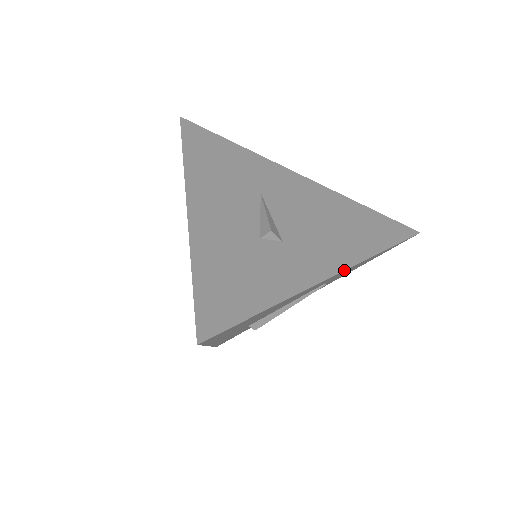
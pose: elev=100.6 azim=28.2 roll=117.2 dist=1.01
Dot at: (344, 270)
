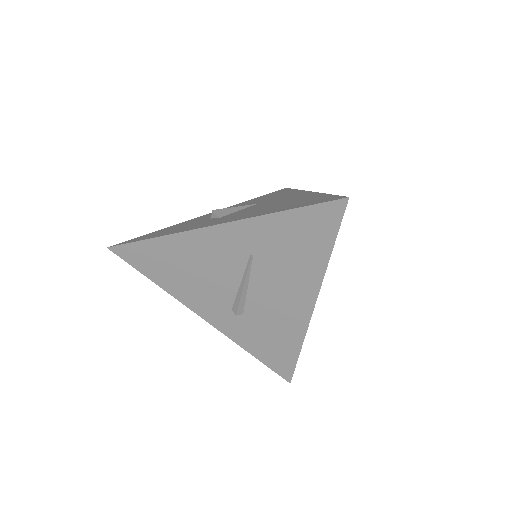
Dot at: (224, 223)
